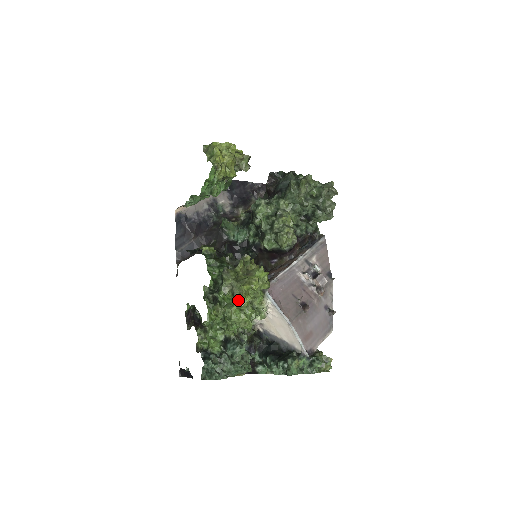
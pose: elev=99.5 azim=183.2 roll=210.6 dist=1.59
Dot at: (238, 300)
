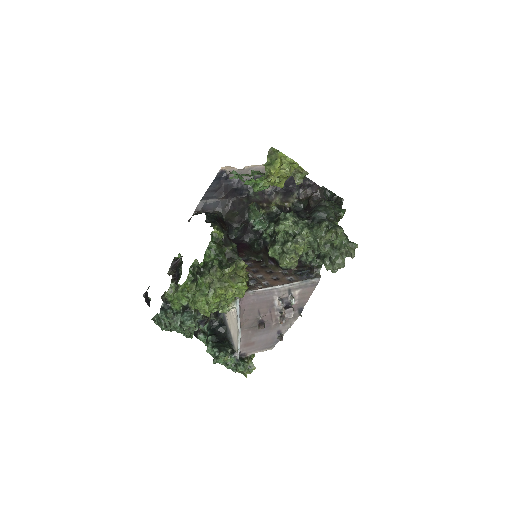
Dot at: (209, 296)
